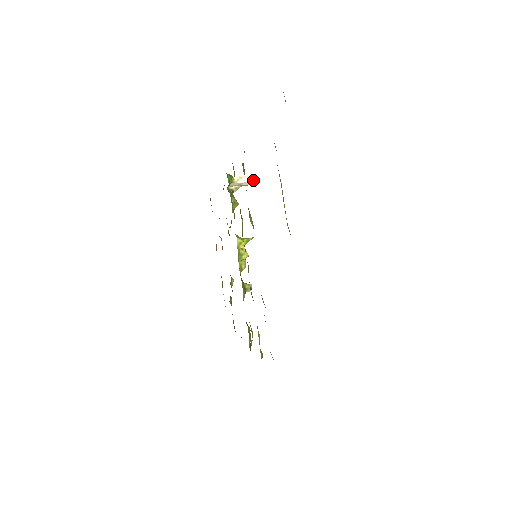
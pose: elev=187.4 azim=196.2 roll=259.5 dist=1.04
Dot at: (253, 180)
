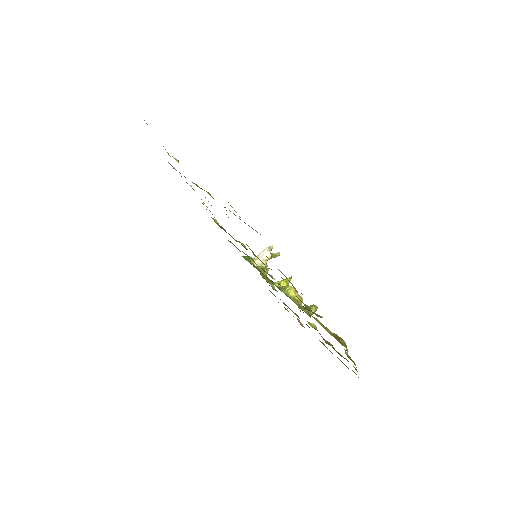
Dot at: (269, 250)
